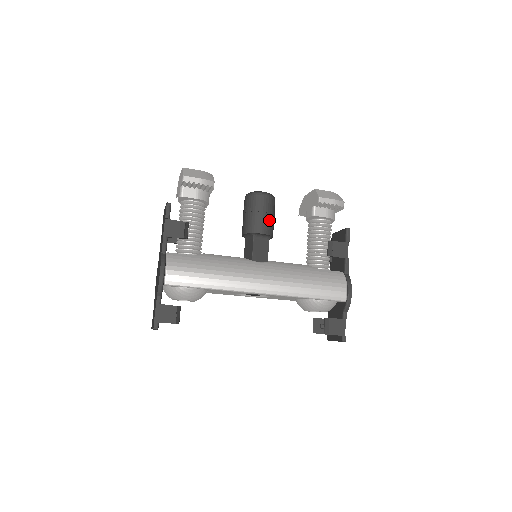
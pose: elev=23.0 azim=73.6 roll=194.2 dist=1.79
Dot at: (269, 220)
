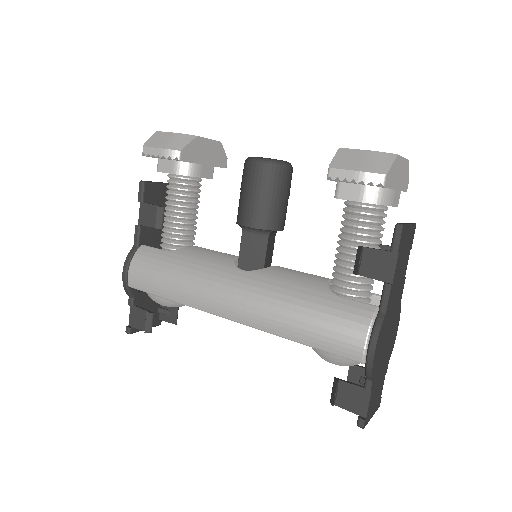
Dot at: (262, 205)
